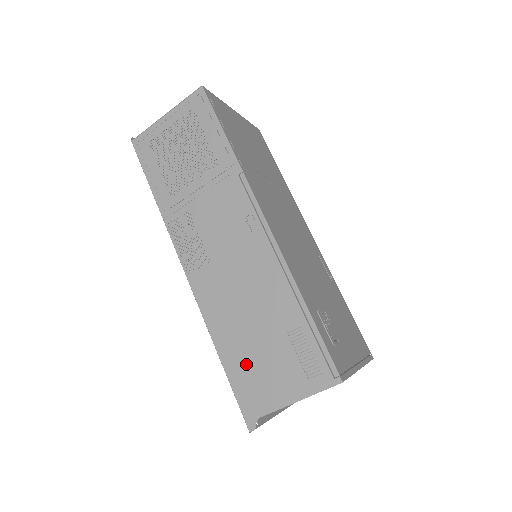
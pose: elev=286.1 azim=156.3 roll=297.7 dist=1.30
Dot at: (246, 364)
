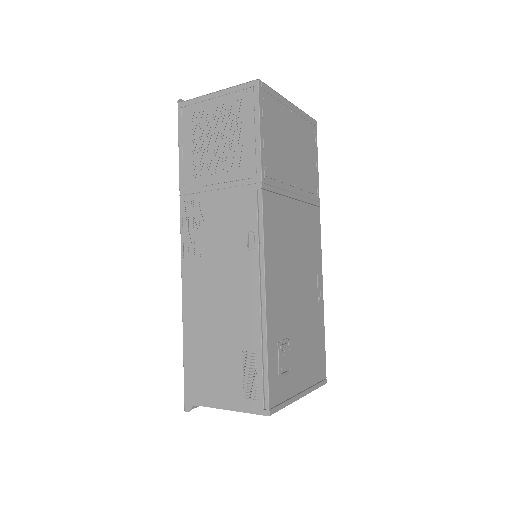
Dot at: (201, 358)
